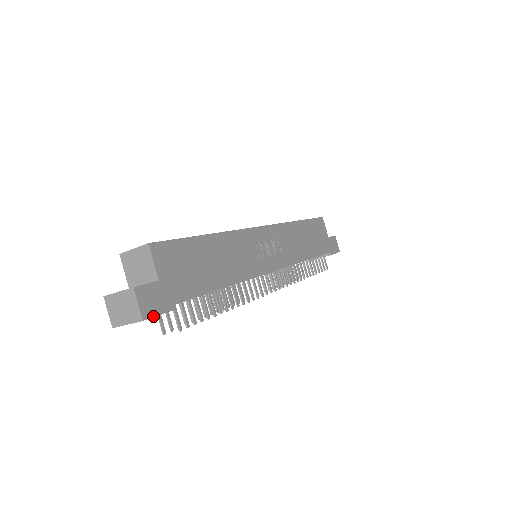
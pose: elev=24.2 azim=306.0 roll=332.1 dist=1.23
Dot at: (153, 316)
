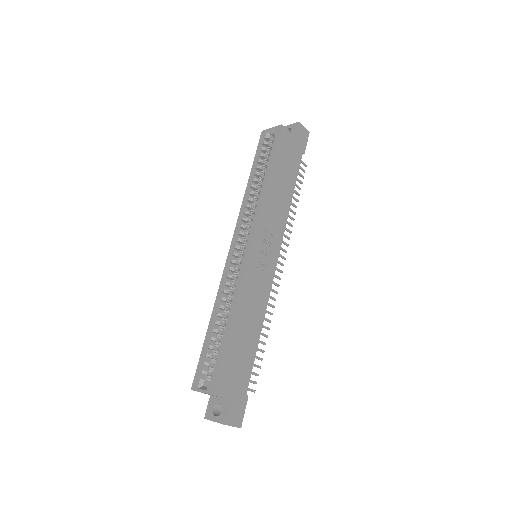
Dot at: occluded
